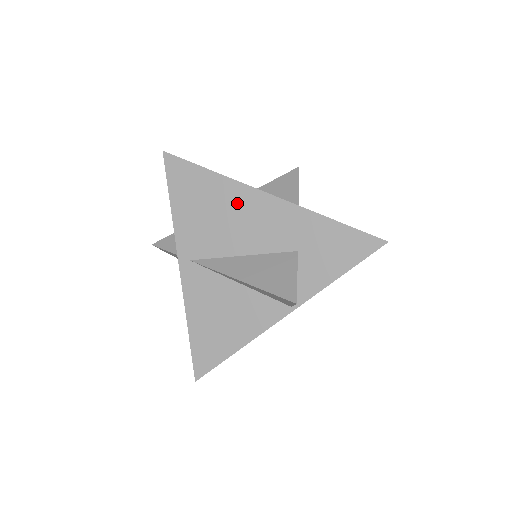
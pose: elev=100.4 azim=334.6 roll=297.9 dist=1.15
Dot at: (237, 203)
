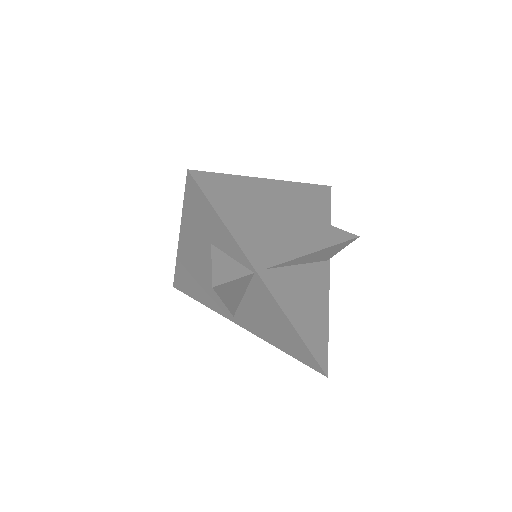
Dot at: (263, 197)
